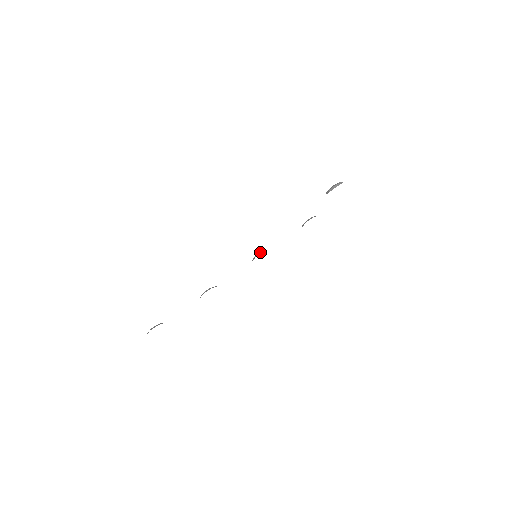
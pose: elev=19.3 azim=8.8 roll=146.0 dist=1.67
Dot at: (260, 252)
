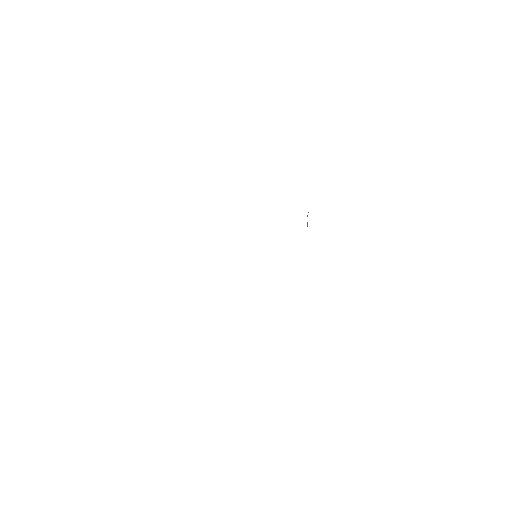
Dot at: occluded
